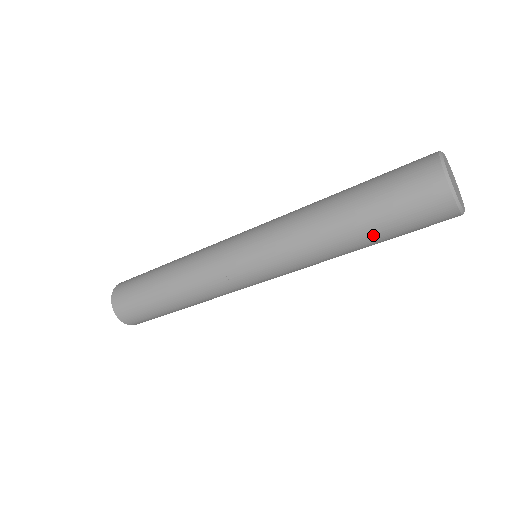
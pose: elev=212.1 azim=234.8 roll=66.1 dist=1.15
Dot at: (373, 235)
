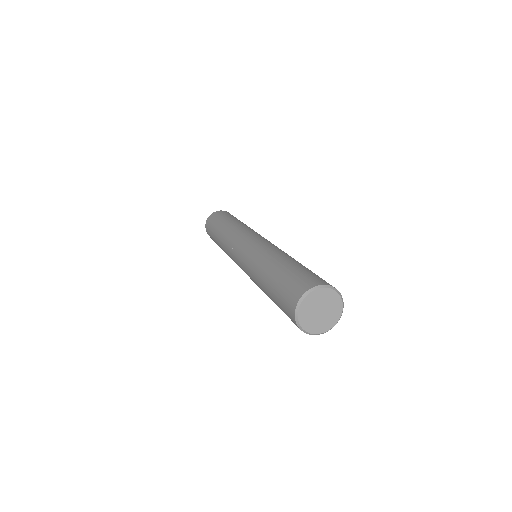
Dot at: occluded
